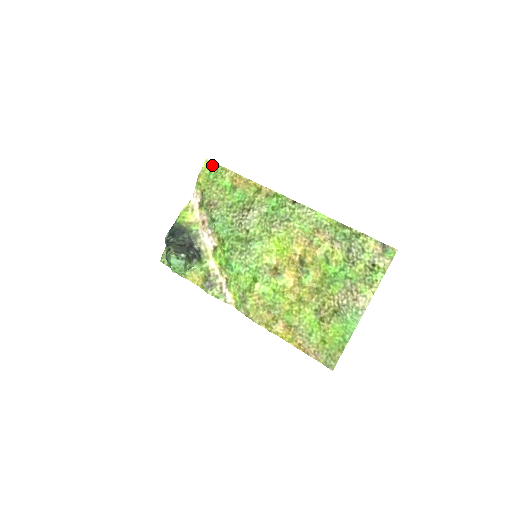
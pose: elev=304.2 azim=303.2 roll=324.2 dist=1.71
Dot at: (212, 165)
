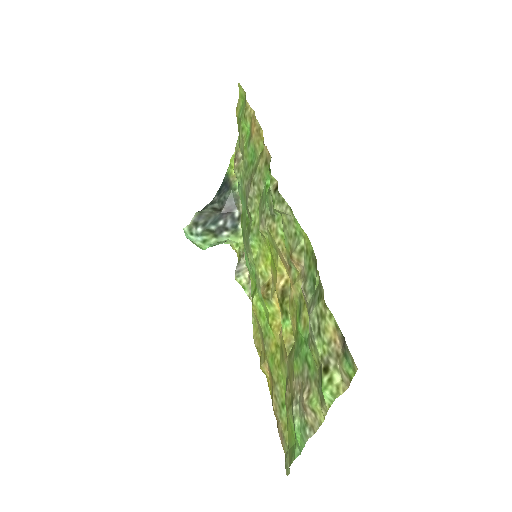
Dot at: (243, 93)
